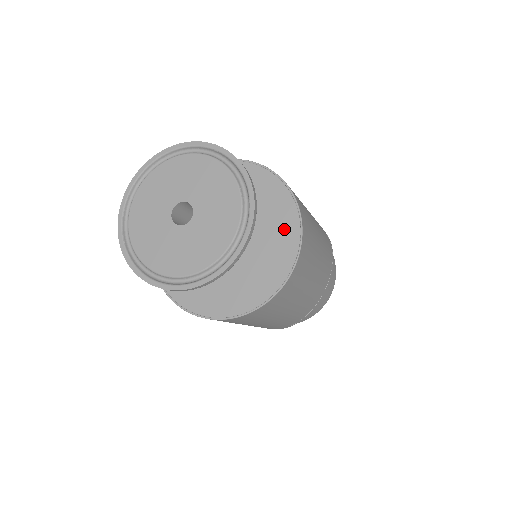
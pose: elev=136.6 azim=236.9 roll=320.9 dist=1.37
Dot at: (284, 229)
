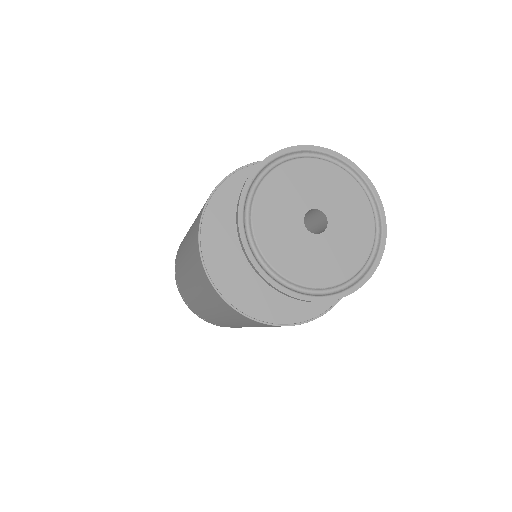
Dot at: occluded
